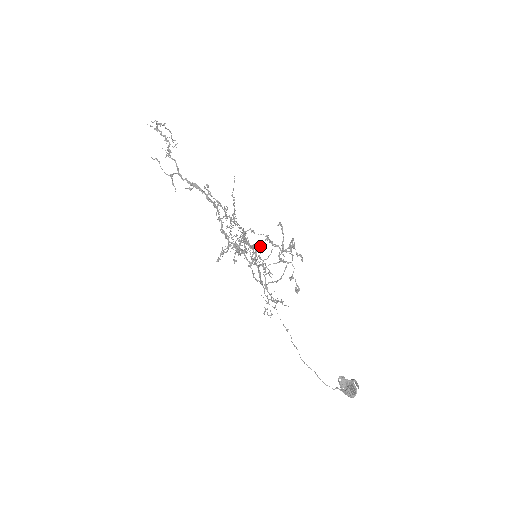
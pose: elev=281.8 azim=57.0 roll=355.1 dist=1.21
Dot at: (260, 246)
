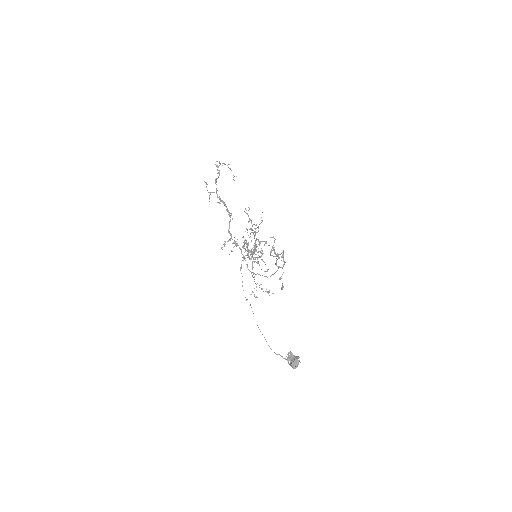
Dot at: (253, 247)
